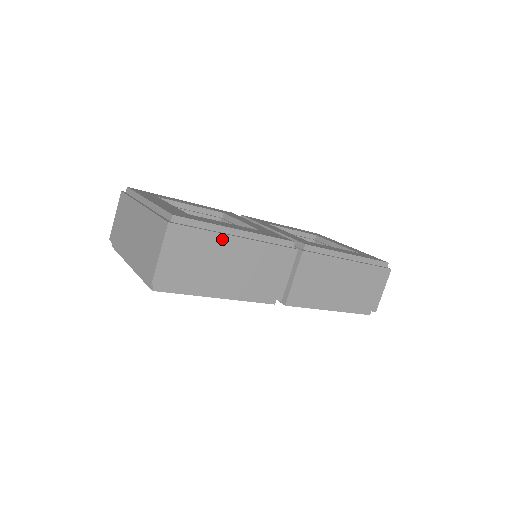
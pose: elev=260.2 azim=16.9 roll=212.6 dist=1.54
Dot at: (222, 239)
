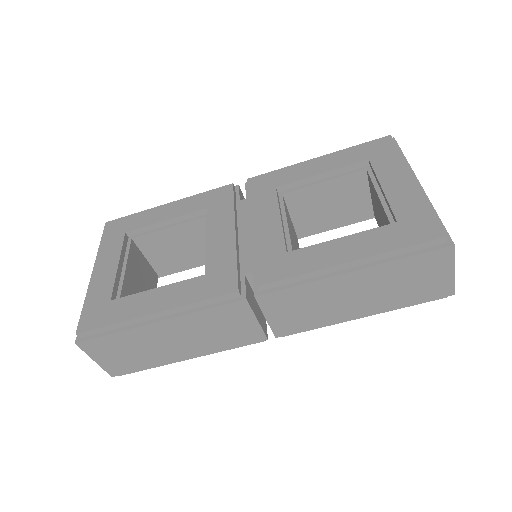
Dot at: (140, 331)
